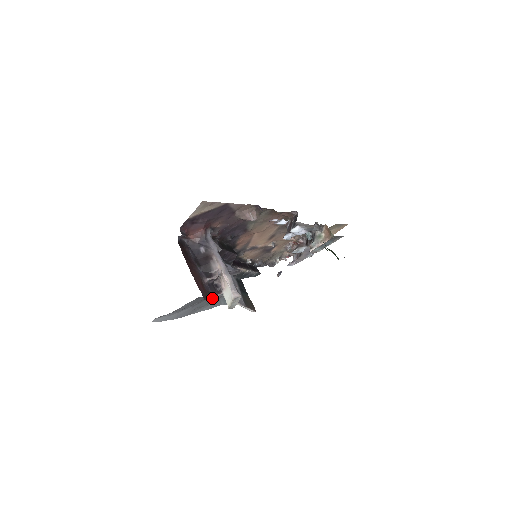
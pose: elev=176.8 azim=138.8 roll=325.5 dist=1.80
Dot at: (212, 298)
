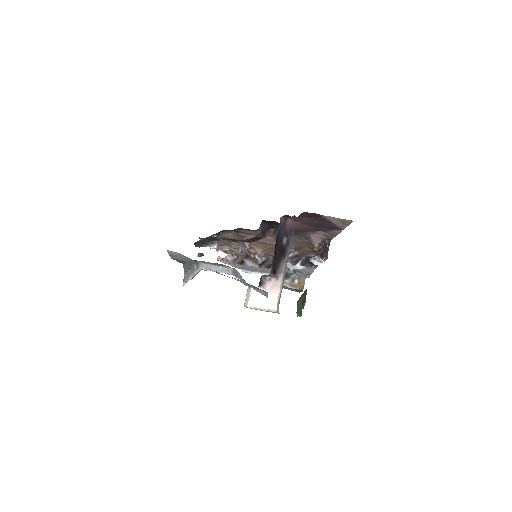
Dot at: occluded
